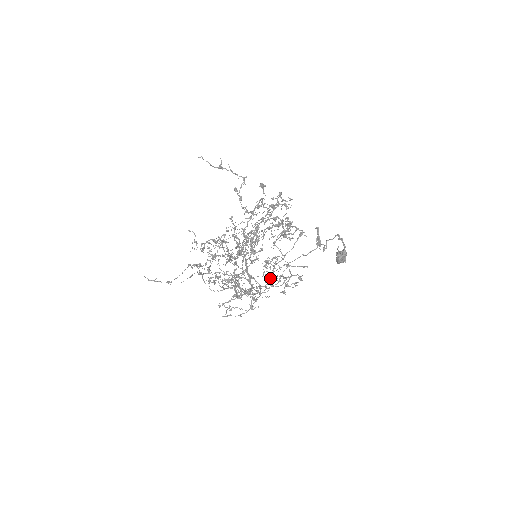
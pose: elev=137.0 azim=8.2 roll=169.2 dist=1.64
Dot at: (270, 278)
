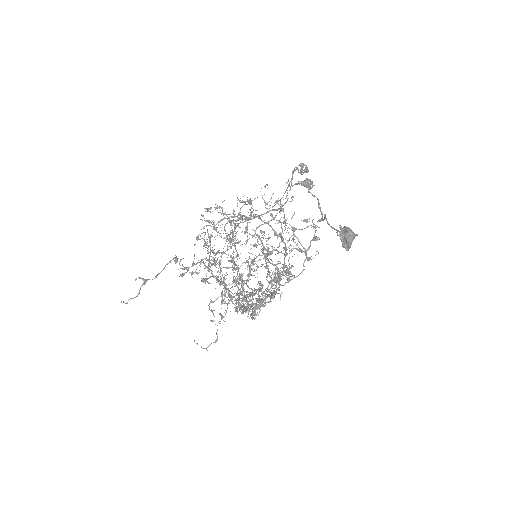
Dot at: (288, 279)
